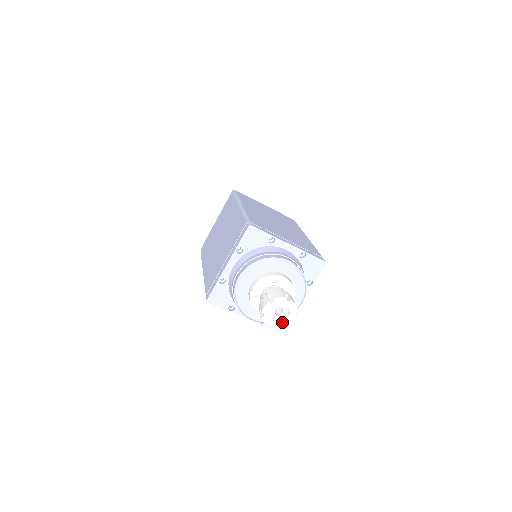
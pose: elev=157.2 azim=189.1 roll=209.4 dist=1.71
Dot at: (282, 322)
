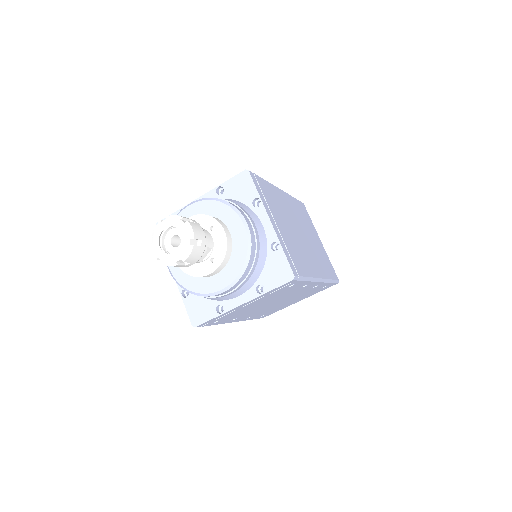
Dot at: (183, 245)
